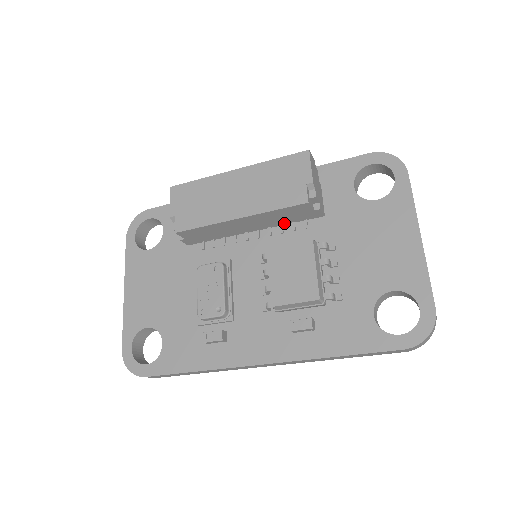
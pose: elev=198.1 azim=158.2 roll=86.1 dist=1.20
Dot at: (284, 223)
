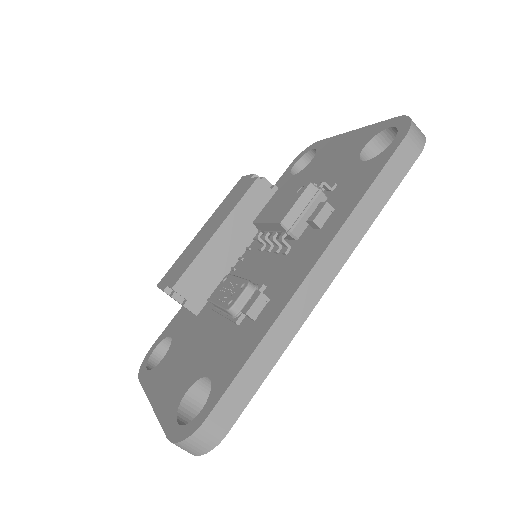
Dot at: occluded
